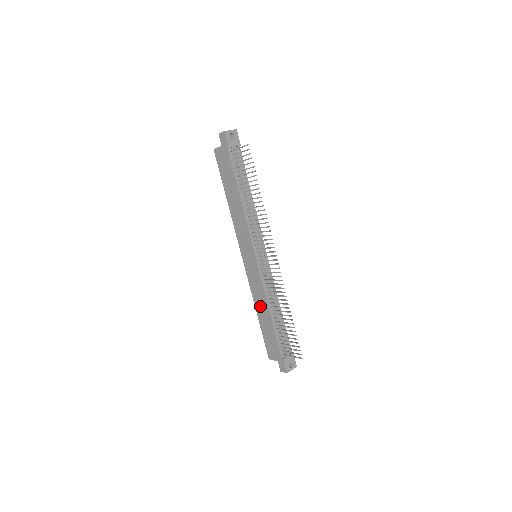
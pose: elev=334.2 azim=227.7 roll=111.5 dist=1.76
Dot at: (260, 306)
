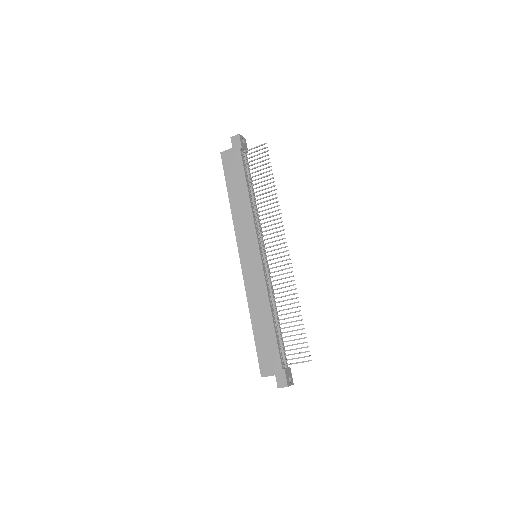
Dot at: (258, 310)
